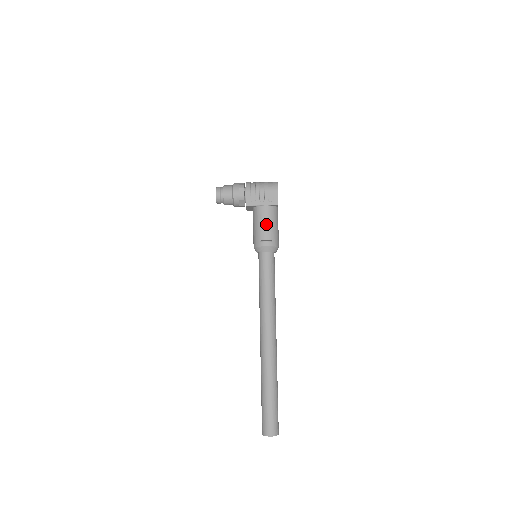
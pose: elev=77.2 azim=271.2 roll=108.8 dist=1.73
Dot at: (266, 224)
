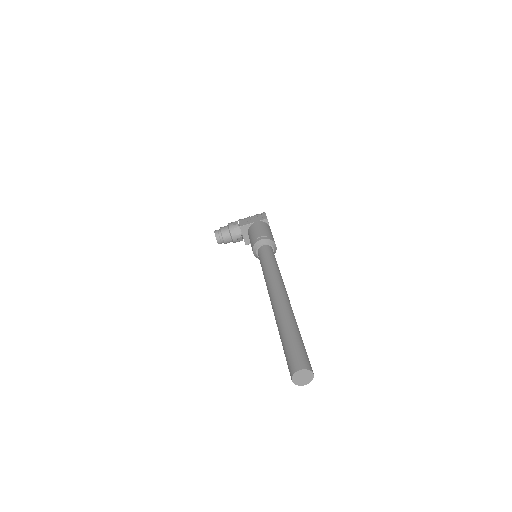
Dot at: (259, 229)
